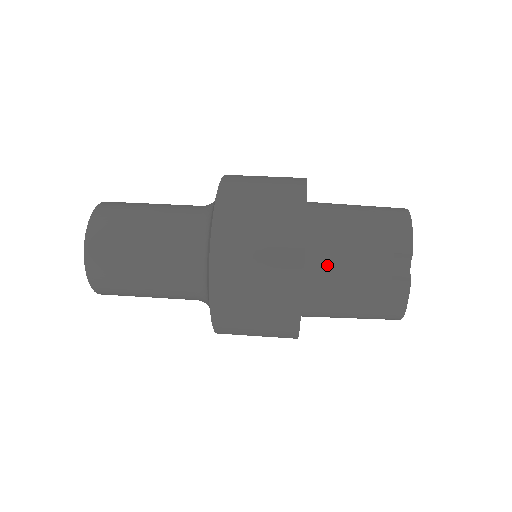
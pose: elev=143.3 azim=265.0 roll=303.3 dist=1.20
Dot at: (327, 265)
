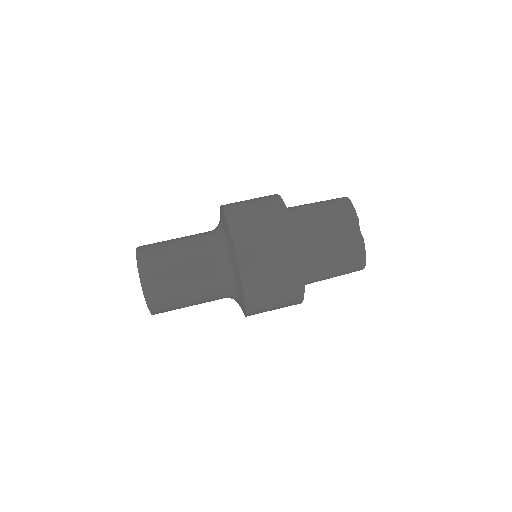
Dot at: (309, 242)
